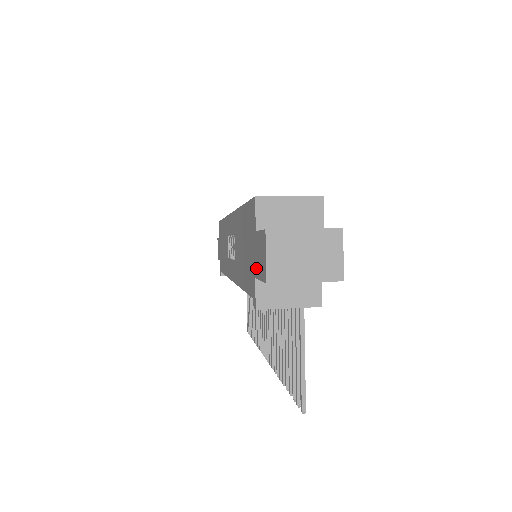
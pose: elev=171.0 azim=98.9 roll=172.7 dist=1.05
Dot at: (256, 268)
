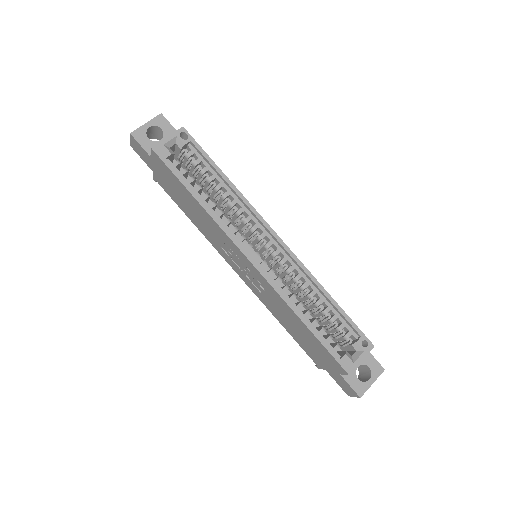
Dot at: (331, 374)
